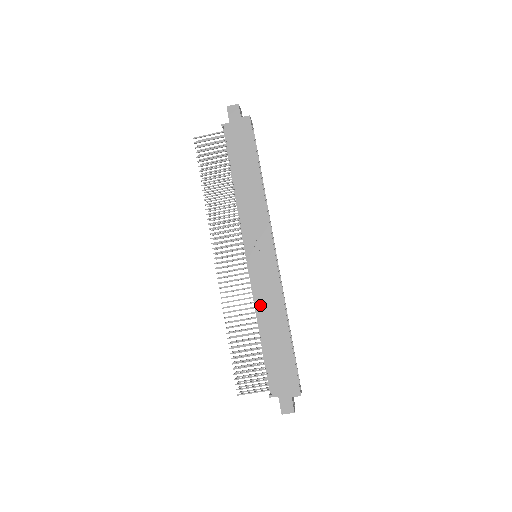
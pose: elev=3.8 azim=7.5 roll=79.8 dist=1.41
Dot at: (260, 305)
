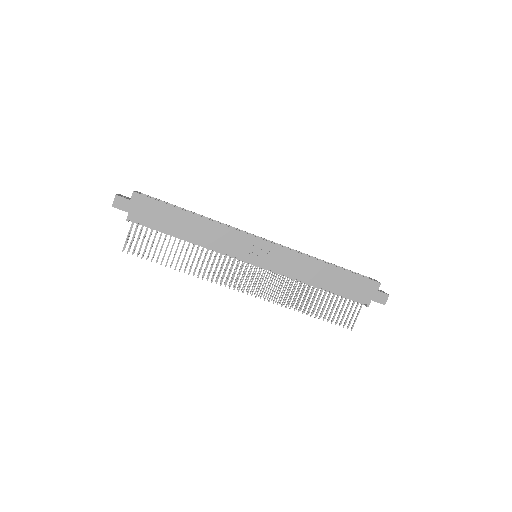
Dot at: (298, 276)
